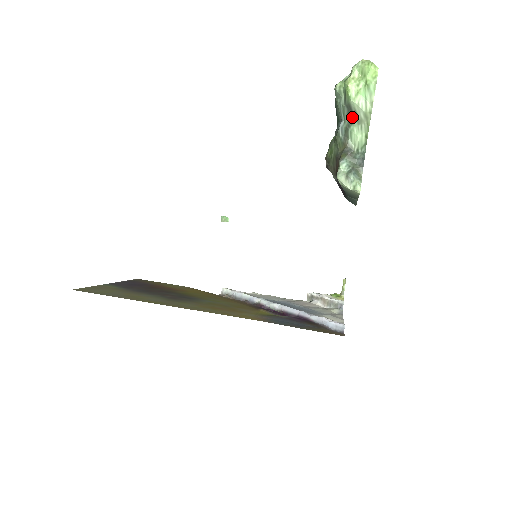
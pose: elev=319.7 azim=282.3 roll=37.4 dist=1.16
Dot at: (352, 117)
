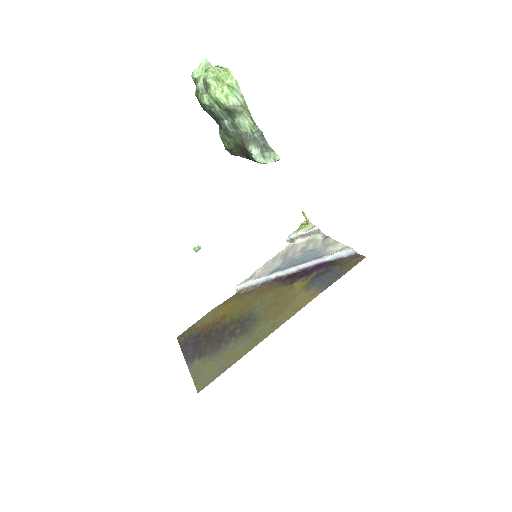
Dot at: (233, 114)
